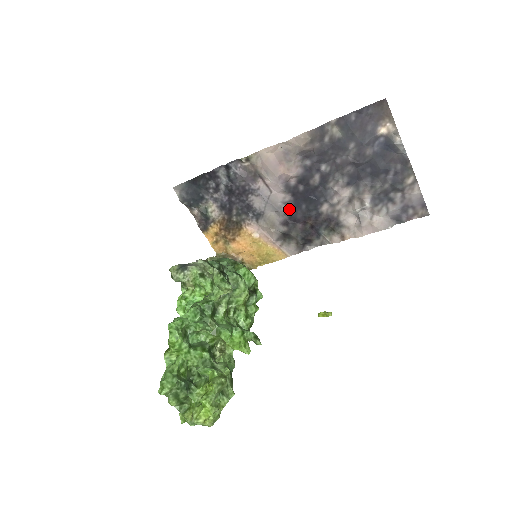
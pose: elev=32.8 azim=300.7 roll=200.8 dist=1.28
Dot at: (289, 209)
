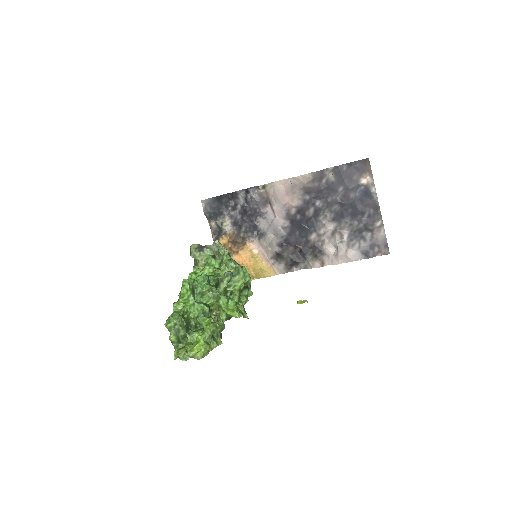
Dot at: (286, 233)
